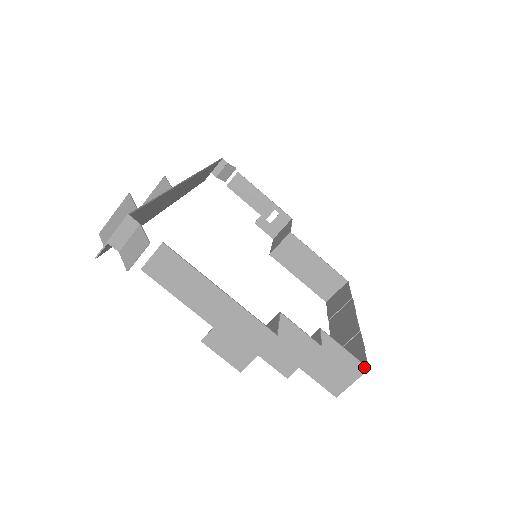
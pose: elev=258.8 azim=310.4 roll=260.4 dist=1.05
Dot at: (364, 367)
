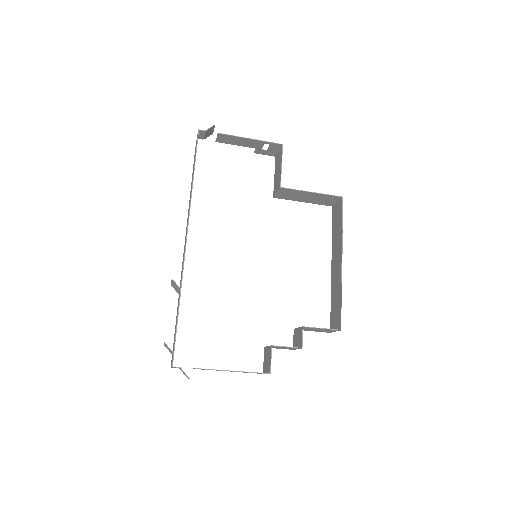
Dot at: (338, 330)
